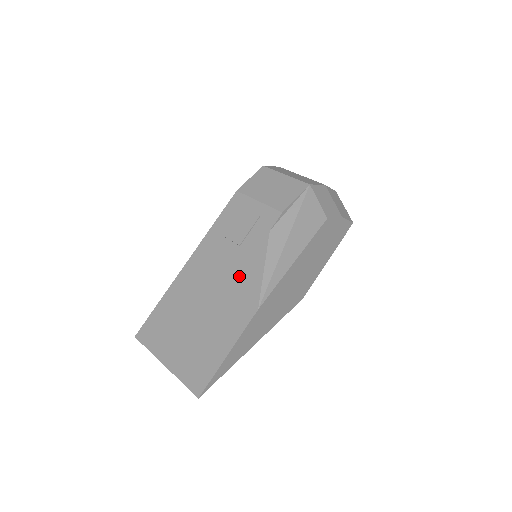
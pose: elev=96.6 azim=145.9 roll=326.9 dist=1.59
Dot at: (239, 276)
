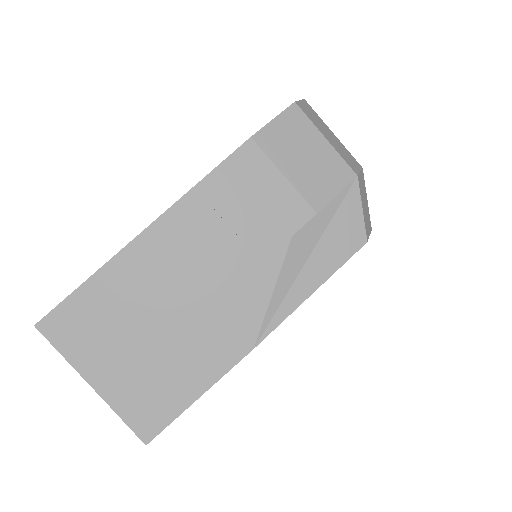
Dot at: (233, 289)
